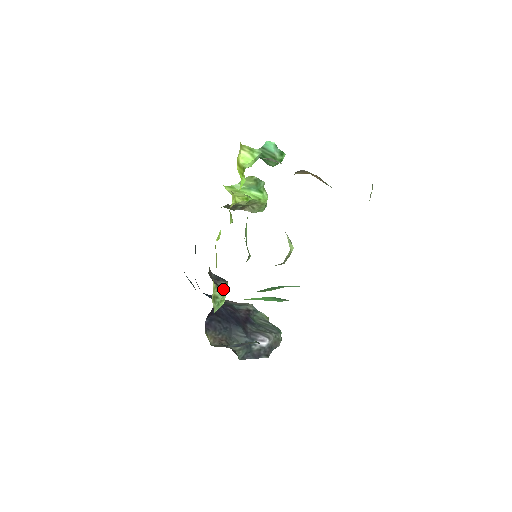
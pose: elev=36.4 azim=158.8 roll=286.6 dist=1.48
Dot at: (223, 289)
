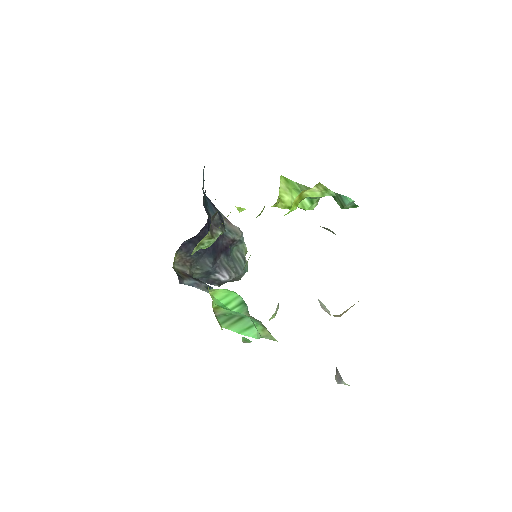
Dot at: (214, 239)
